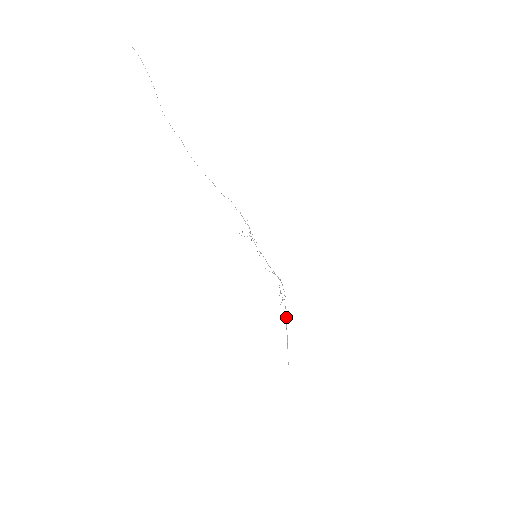
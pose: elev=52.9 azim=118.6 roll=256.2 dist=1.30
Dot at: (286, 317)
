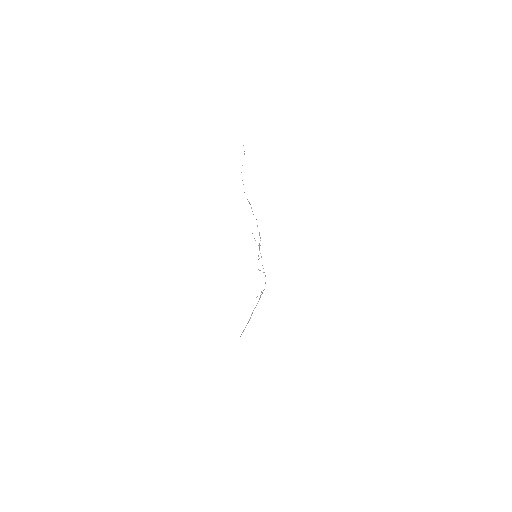
Dot at: (257, 303)
